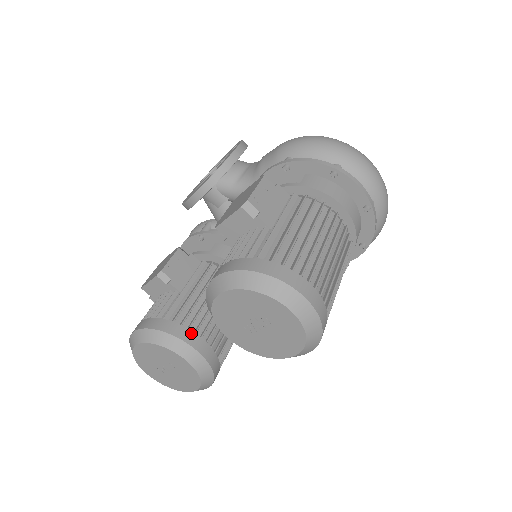
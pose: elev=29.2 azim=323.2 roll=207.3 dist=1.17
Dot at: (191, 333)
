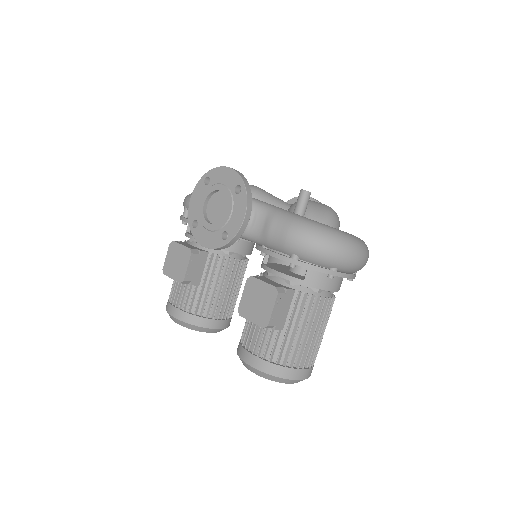
Dot at: (216, 321)
